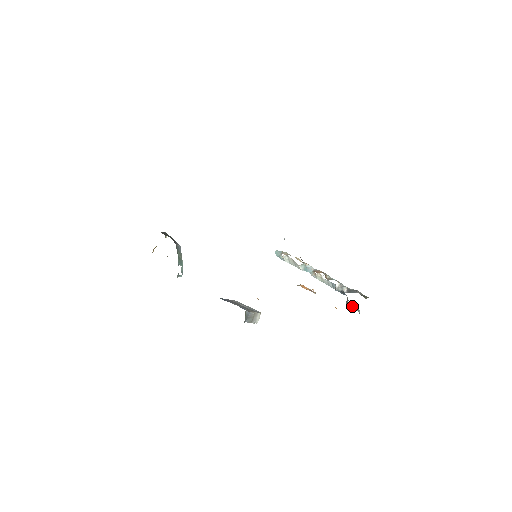
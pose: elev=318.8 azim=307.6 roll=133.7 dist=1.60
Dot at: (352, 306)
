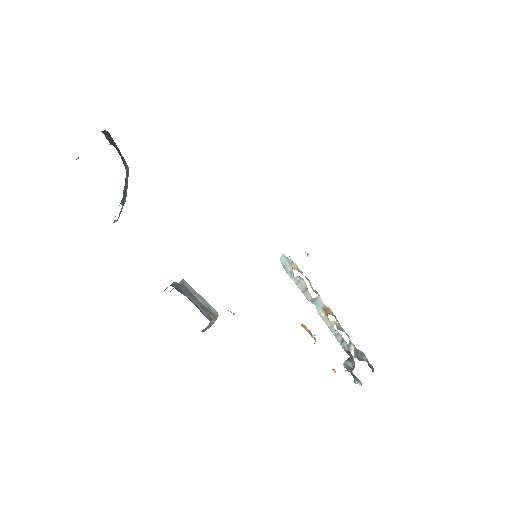
Dot at: (353, 374)
